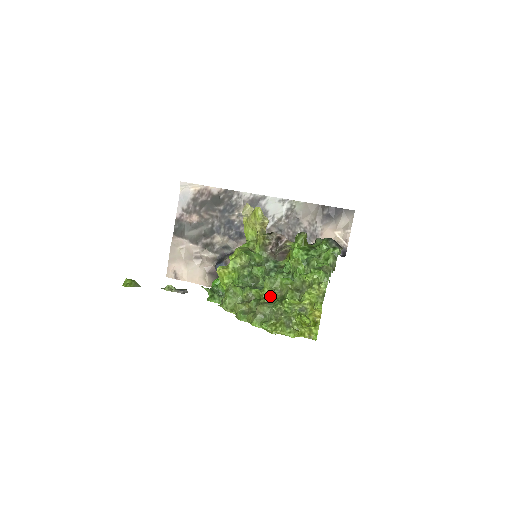
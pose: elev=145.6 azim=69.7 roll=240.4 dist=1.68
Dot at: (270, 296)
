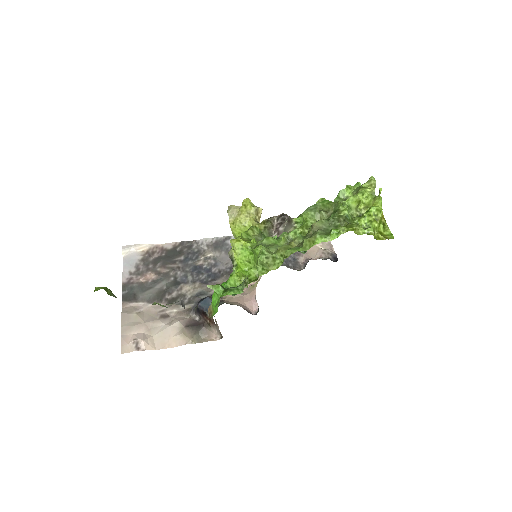
Dot at: occluded
